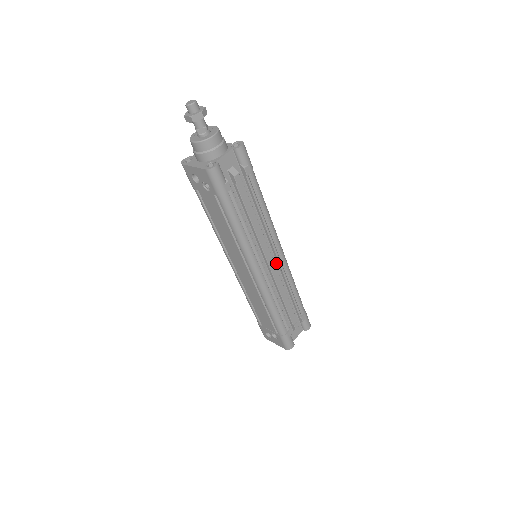
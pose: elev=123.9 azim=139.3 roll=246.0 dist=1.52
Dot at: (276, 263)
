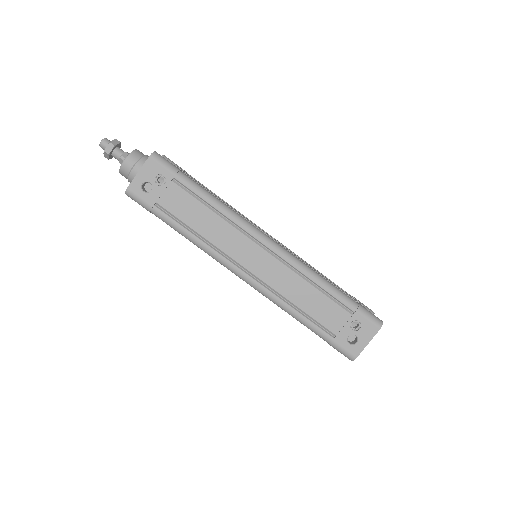
Dot at: occluded
